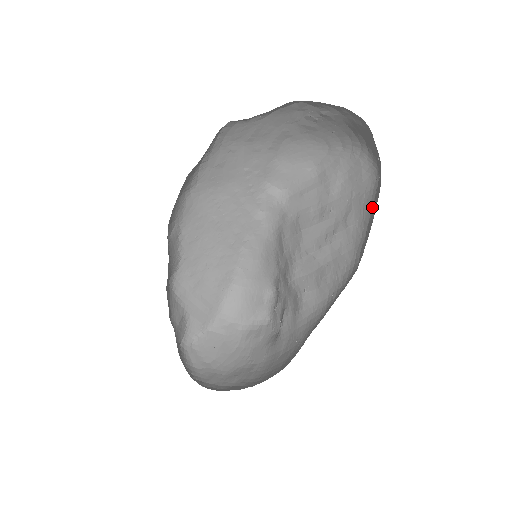
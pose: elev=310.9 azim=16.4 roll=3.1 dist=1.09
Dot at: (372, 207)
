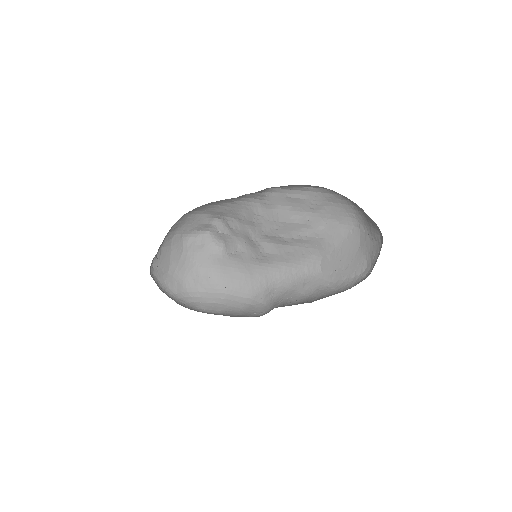
Dot at: (343, 240)
